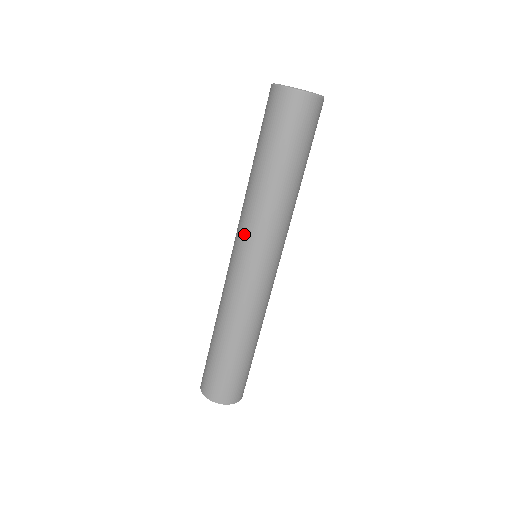
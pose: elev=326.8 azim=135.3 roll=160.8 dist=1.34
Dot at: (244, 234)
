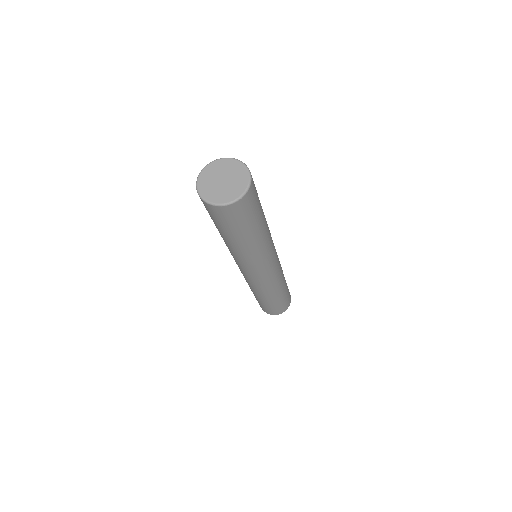
Dot at: (237, 263)
